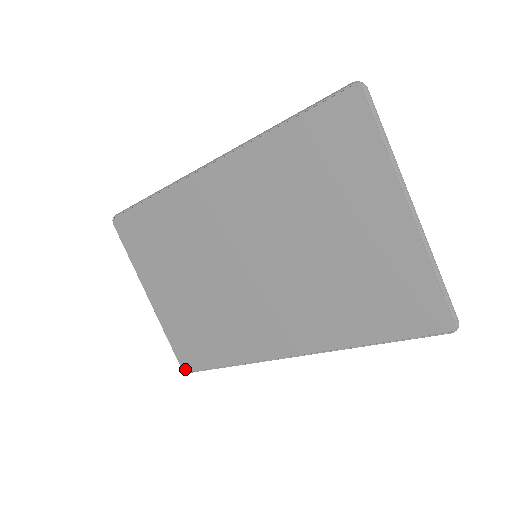
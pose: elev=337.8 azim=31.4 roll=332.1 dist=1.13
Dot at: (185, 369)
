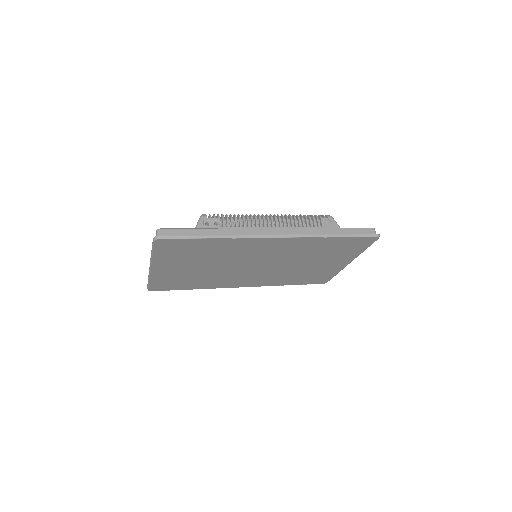
Dot at: (152, 290)
